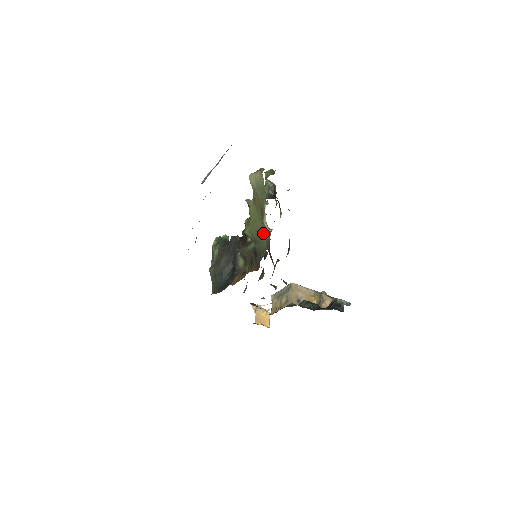
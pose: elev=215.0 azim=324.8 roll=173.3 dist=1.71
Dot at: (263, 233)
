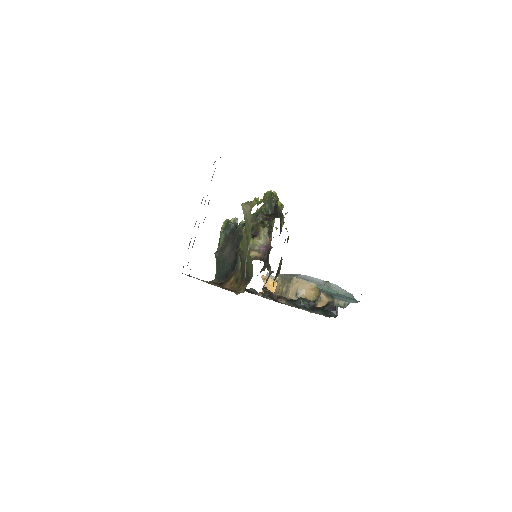
Dot at: (251, 261)
